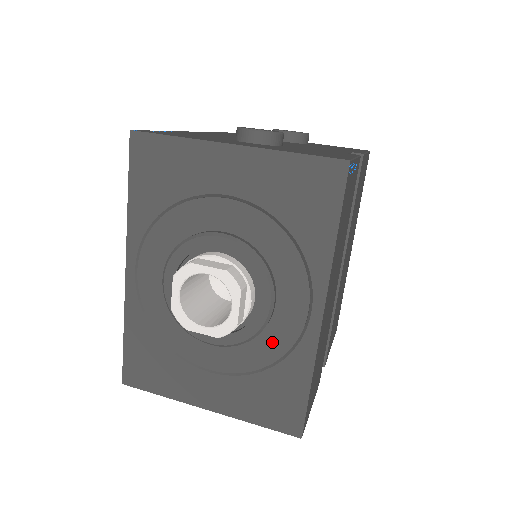
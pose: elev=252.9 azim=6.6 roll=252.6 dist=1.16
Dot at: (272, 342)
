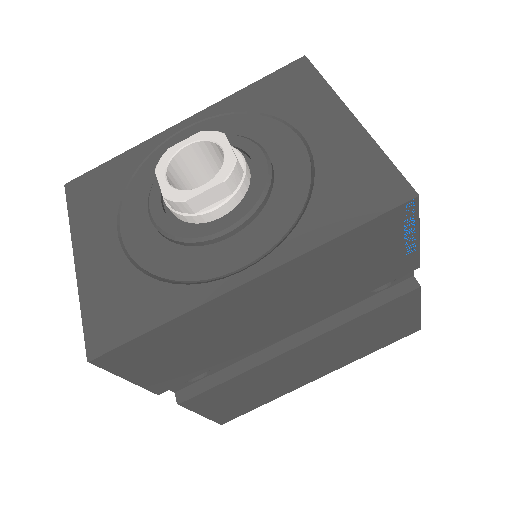
Dot at: (185, 262)
